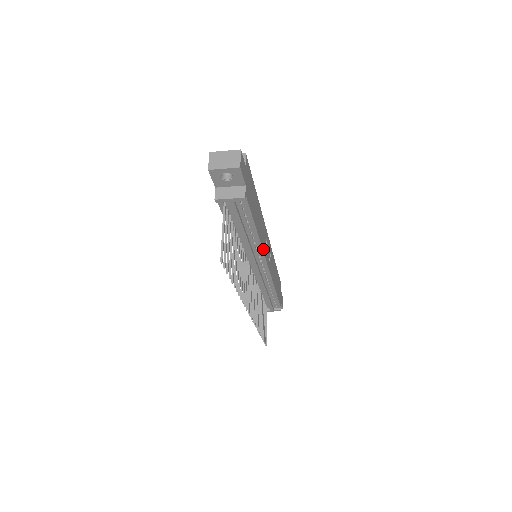
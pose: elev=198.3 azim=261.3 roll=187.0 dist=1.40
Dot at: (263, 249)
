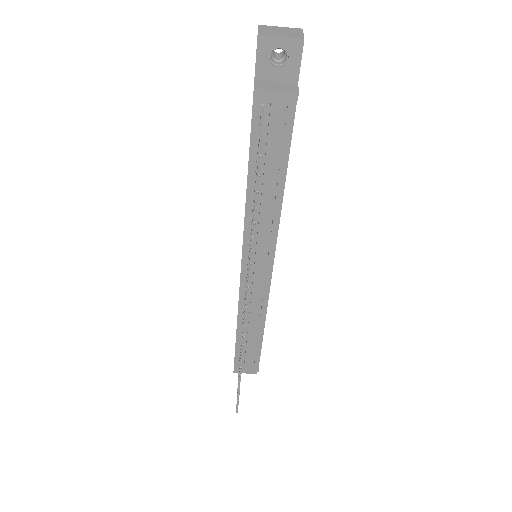
Dot at: (277, 230)
